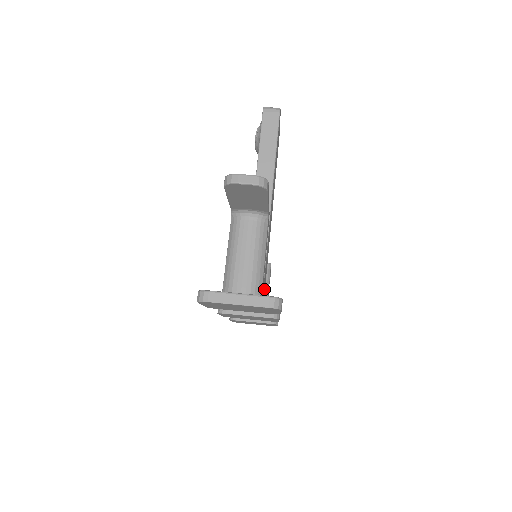
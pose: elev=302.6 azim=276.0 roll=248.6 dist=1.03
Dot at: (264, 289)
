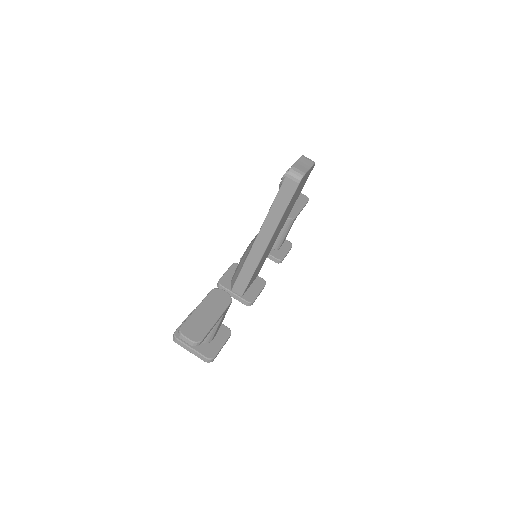
Dot at: (257, 273)
